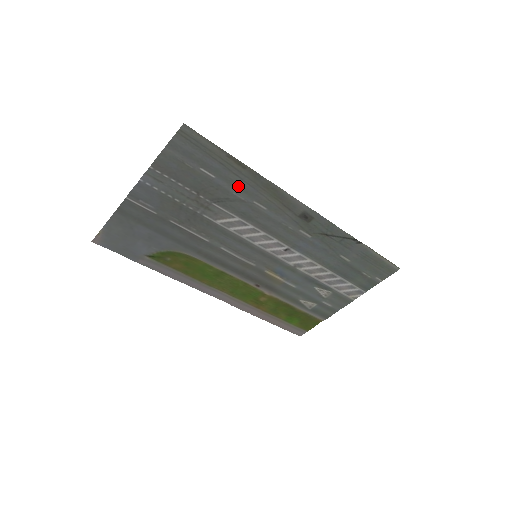
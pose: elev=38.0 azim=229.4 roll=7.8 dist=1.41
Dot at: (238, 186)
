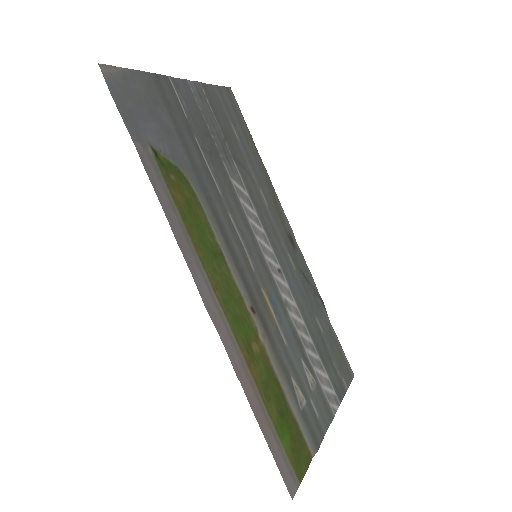
Dot at: (252, 164)
